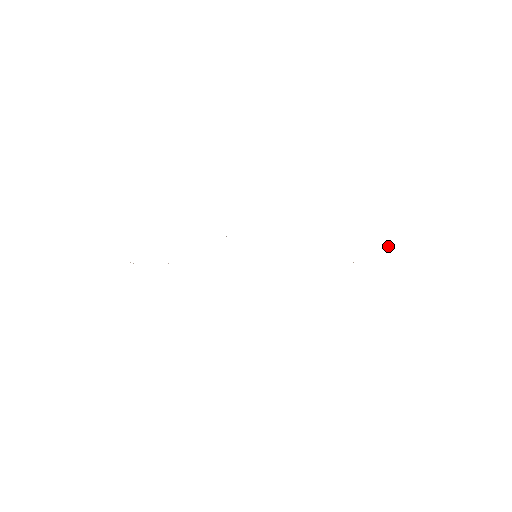
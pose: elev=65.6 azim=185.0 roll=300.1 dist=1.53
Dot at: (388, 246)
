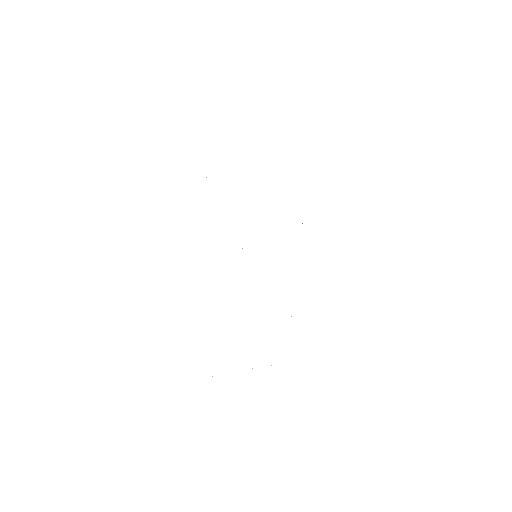
Dot at: occluded
